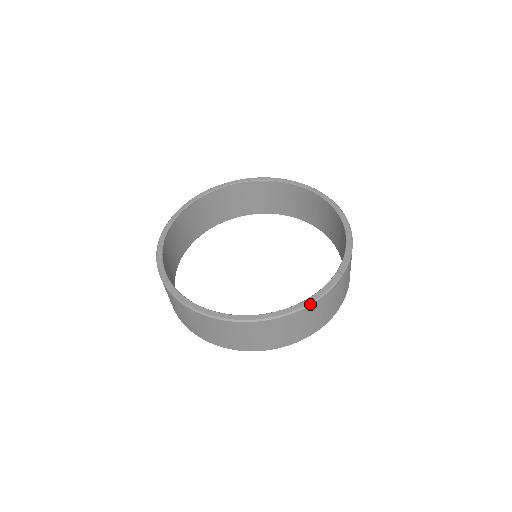
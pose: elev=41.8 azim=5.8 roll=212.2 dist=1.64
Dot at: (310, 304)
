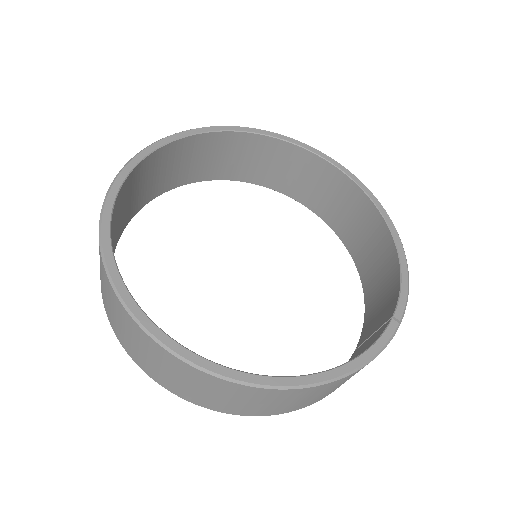
Dot at: (359, 369)
